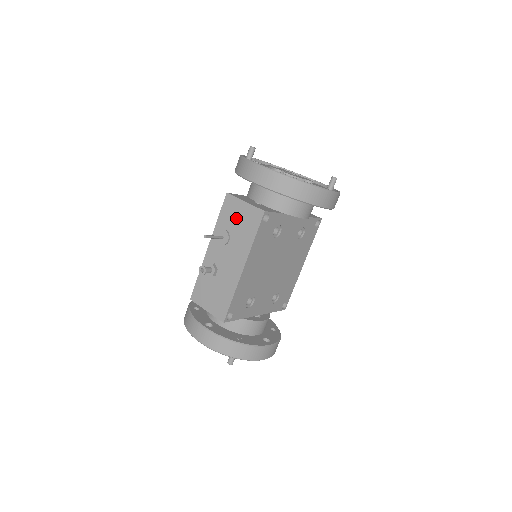
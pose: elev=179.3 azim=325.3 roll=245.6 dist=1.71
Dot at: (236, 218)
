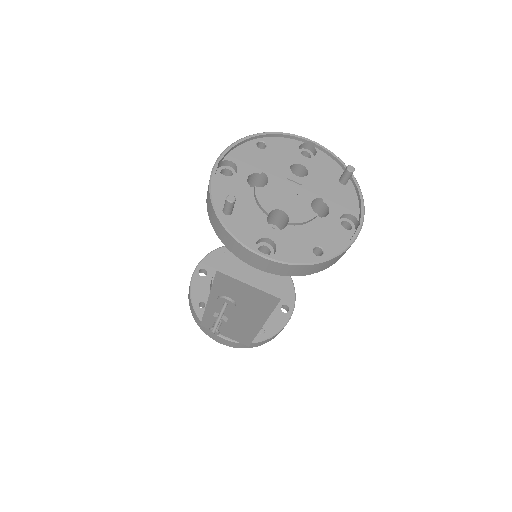
Dot at: (240, 293)
